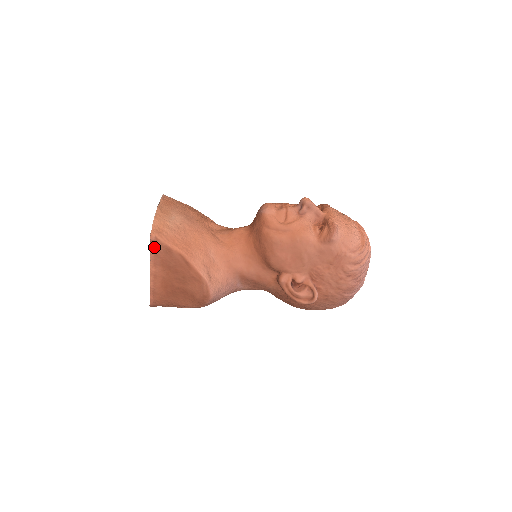
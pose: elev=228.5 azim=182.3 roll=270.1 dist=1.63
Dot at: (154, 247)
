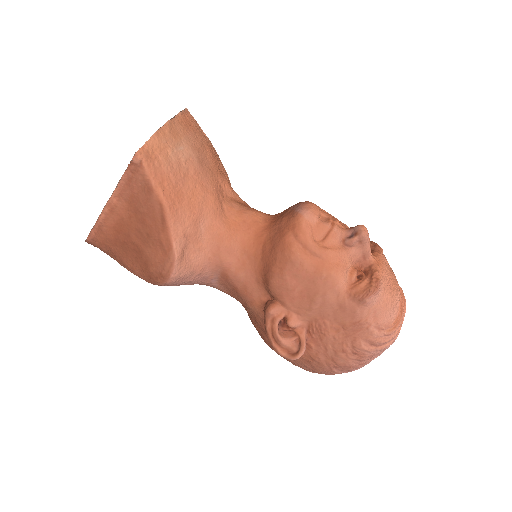
Dot at: (131, 173)
